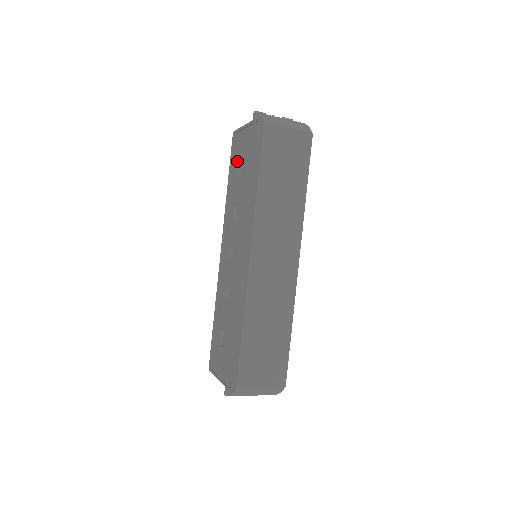
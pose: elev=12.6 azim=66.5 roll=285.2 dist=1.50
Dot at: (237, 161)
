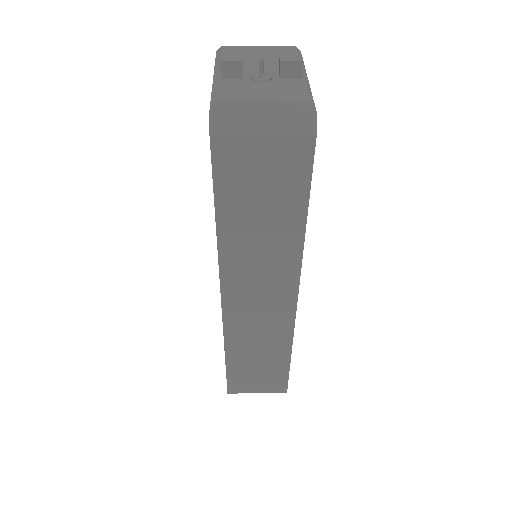
Dot at: occluded
